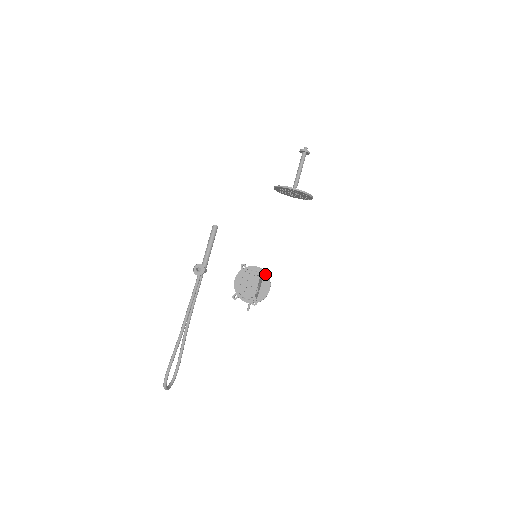
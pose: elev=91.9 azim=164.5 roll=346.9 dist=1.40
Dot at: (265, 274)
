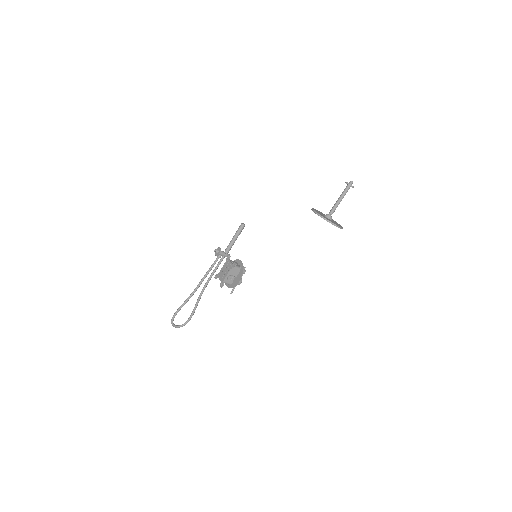
Dot at: (242, 269)
